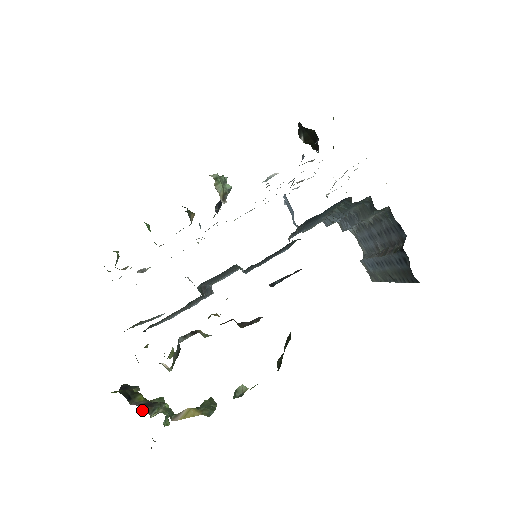
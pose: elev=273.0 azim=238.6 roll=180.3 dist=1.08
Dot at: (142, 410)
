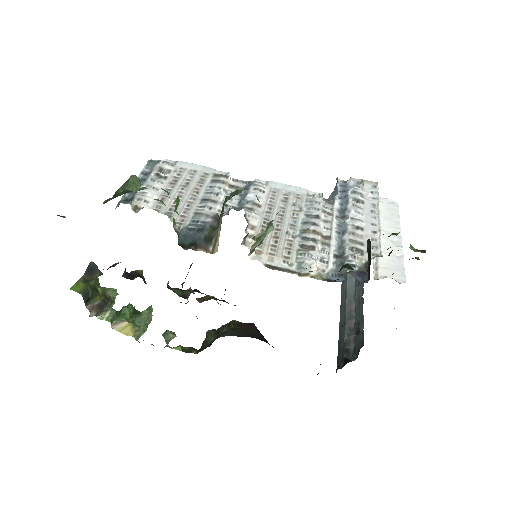
Dot at: (93, 314)
